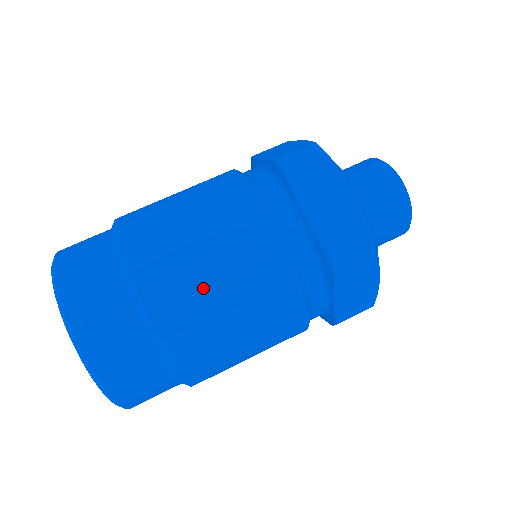
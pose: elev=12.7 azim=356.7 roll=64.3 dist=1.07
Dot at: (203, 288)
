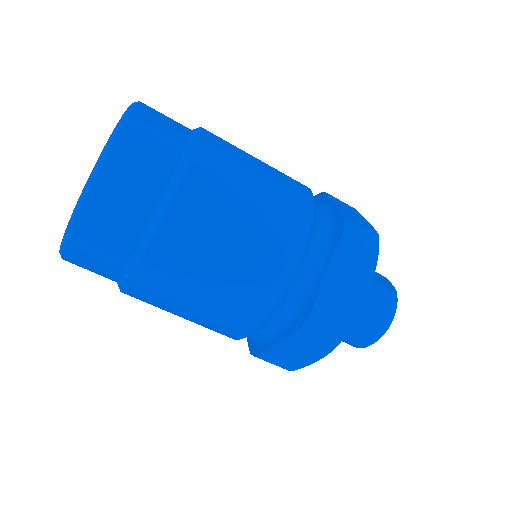
Dot at: (246, 161)
